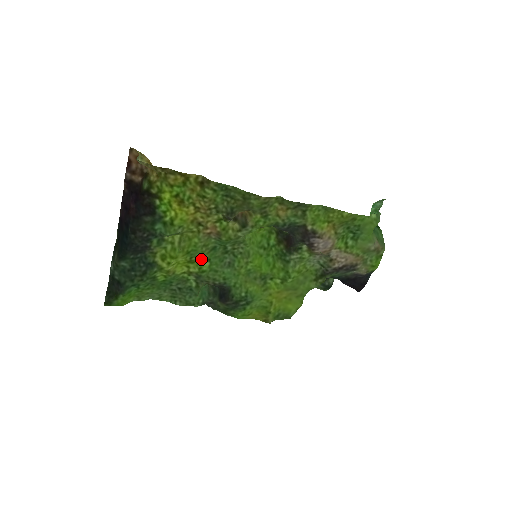
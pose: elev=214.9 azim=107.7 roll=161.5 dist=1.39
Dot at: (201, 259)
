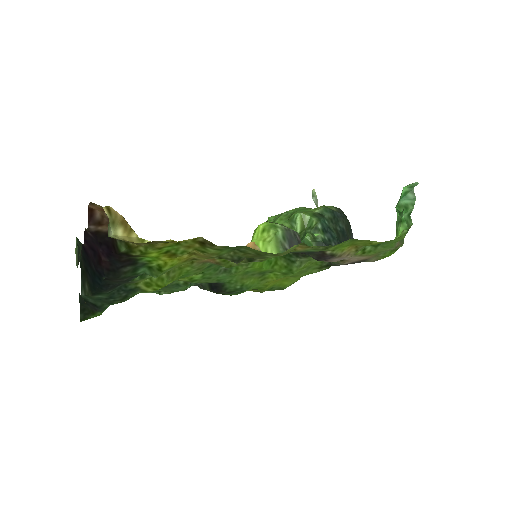
Dot at: occluded
